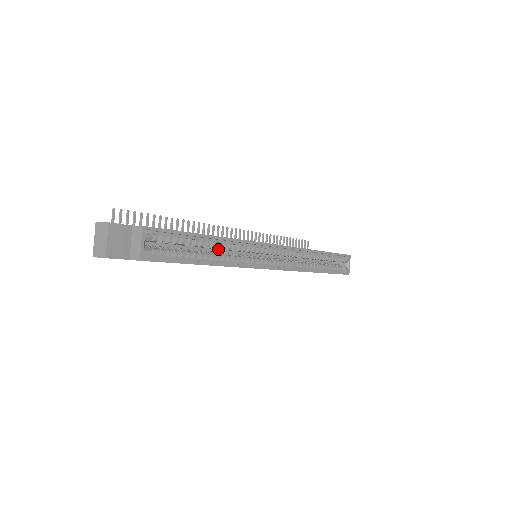
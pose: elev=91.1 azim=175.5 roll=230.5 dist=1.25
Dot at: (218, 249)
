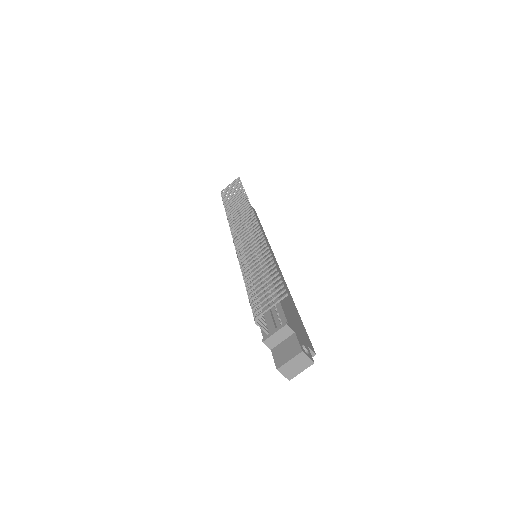
Dot at: occluded
